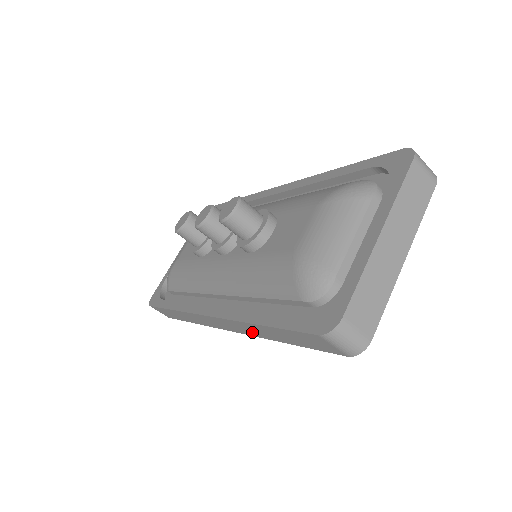
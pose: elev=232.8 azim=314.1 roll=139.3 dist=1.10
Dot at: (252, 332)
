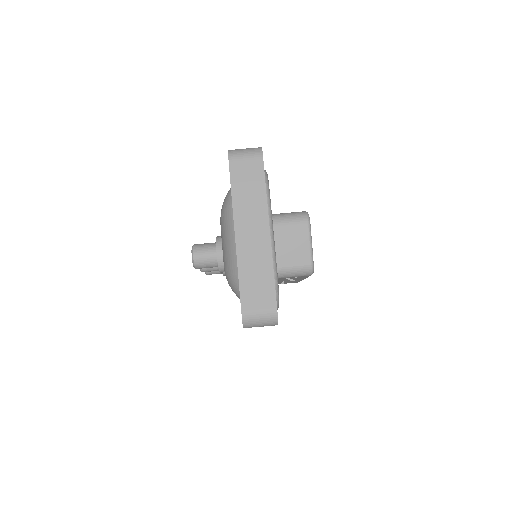
Dot at: occluded
